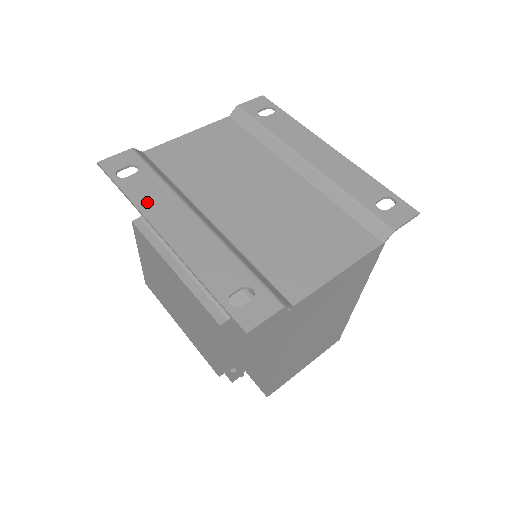
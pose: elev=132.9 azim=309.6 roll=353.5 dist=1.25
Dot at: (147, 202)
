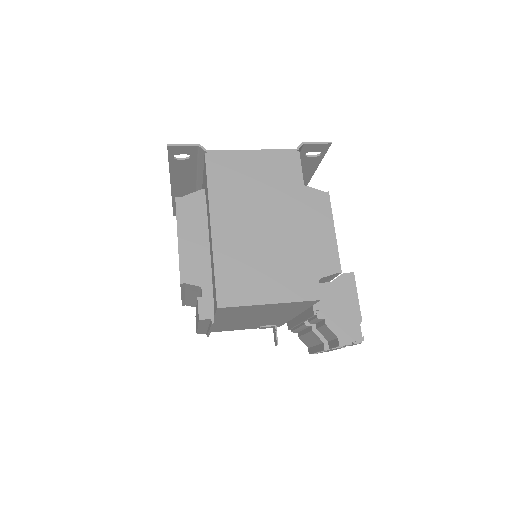
Dot at: occluded
